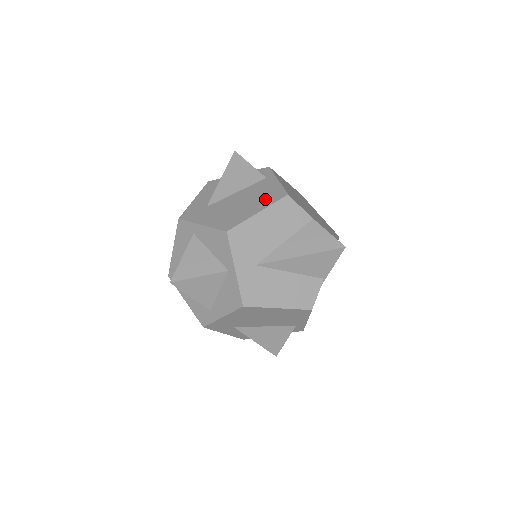
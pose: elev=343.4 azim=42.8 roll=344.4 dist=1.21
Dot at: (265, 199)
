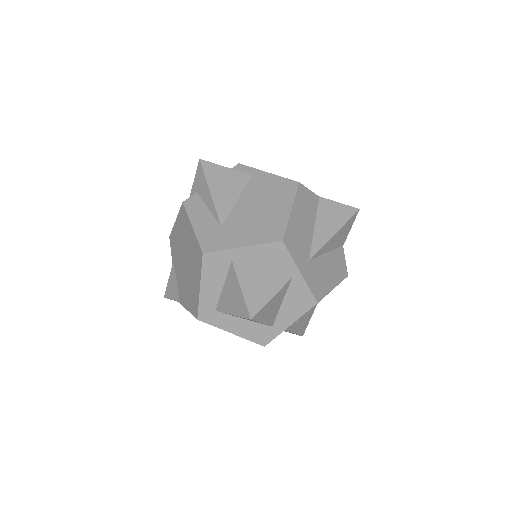
Dot at: (281, 195)
